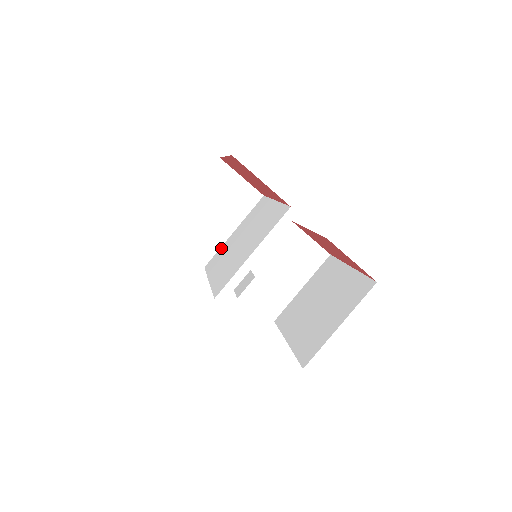
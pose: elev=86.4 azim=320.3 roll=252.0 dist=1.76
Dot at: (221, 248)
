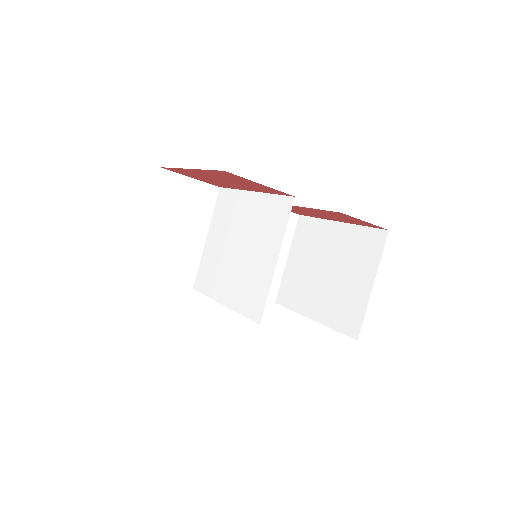
Dot at: (203, 262)
